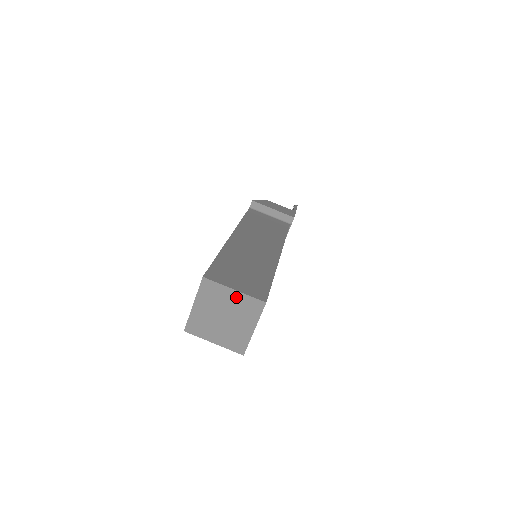
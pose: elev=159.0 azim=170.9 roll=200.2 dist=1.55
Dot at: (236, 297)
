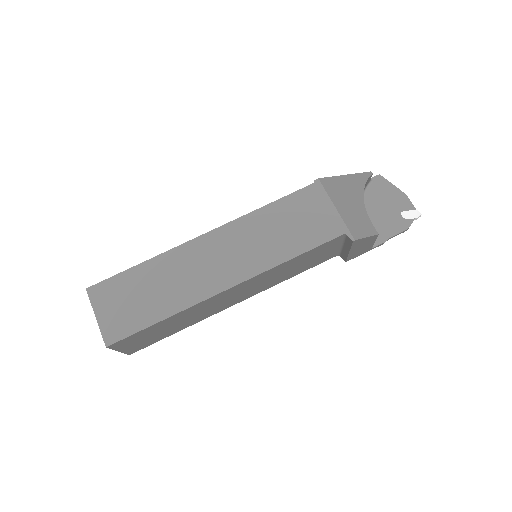
Dot at: occluded
